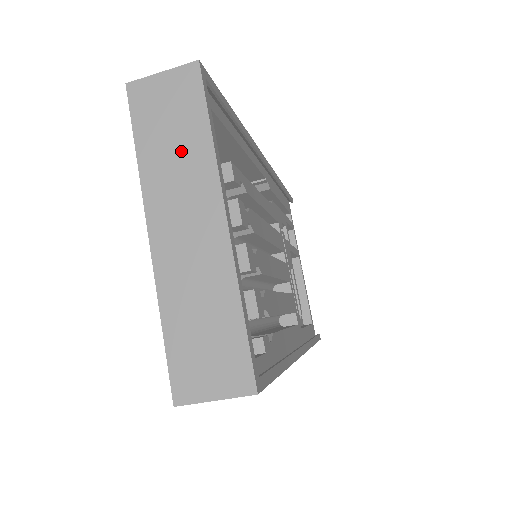
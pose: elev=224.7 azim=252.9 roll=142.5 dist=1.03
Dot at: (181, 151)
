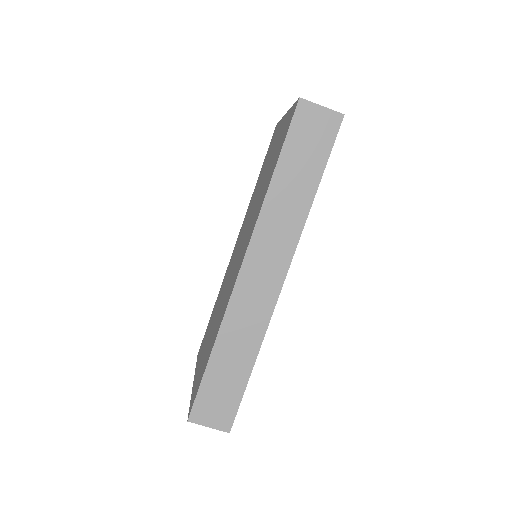
Dot at: occluded
